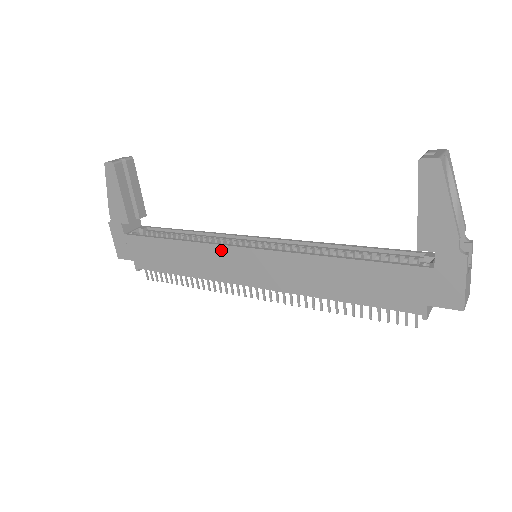
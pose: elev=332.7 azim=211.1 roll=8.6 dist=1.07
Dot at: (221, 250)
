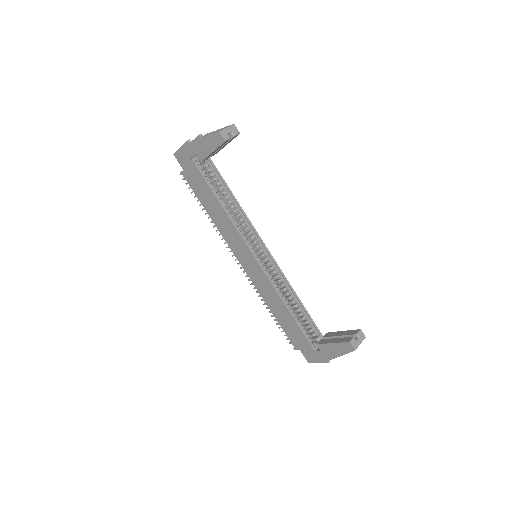
Dot at: (242, 241)
